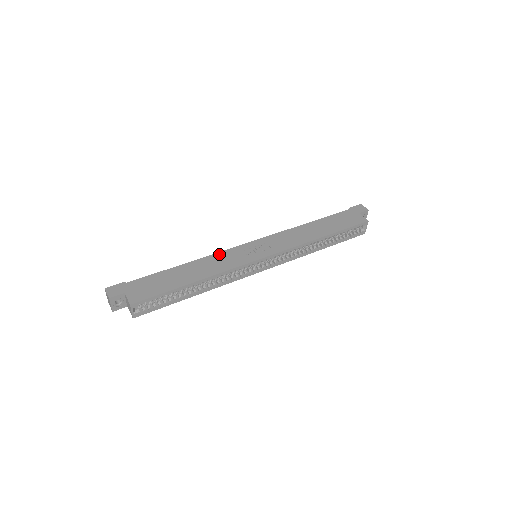
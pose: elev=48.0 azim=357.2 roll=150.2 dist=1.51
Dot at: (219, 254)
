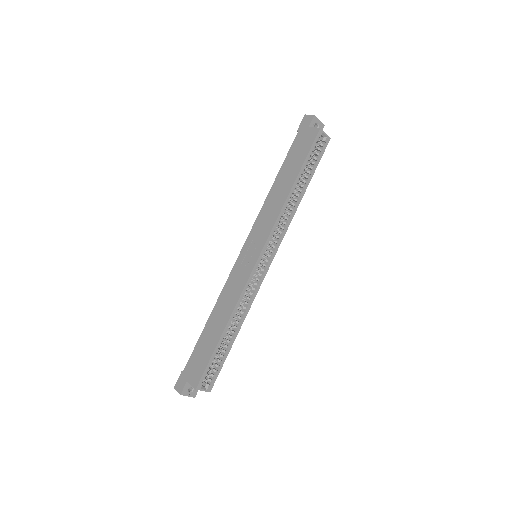
Dot at: (226, 285)
